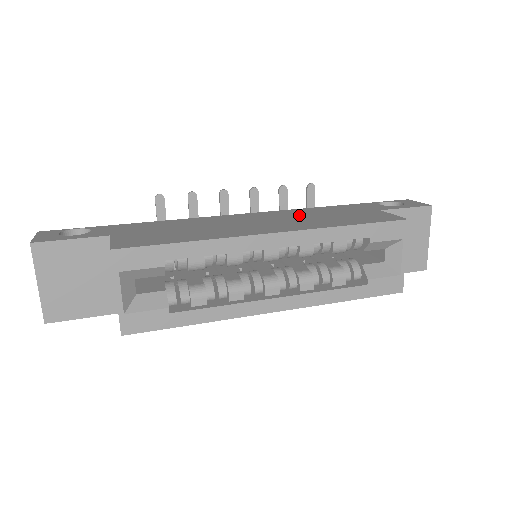
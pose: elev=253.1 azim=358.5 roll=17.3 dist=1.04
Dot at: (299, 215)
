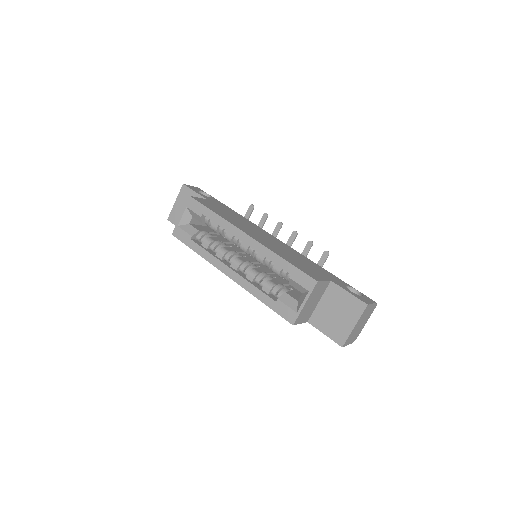
Dot at: (289, 251)
